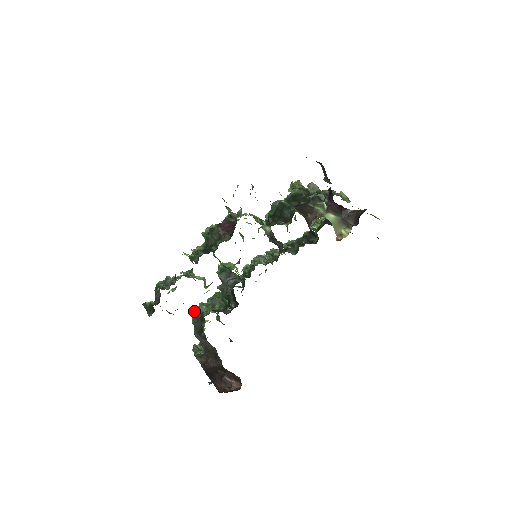
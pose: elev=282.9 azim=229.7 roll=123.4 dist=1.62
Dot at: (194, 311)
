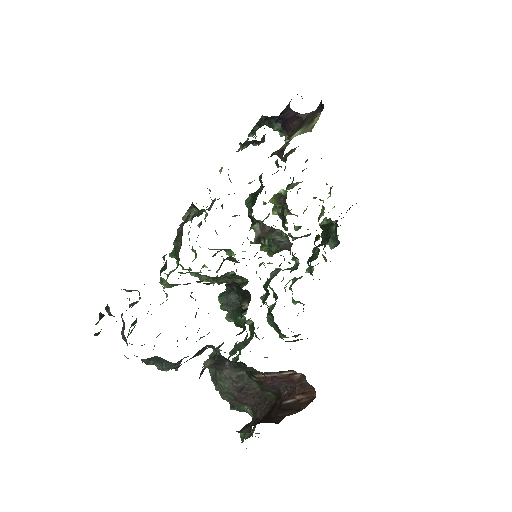
Dot at: occluded
